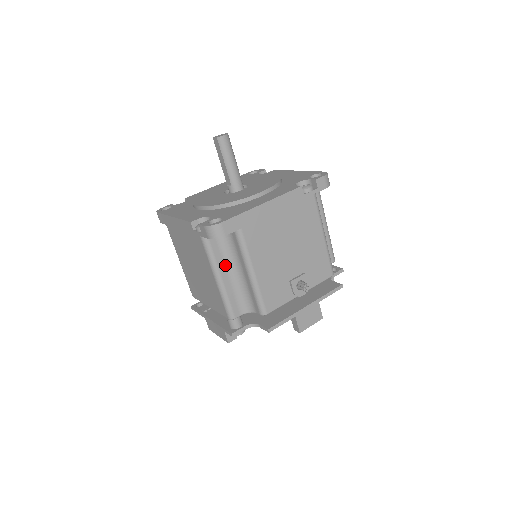
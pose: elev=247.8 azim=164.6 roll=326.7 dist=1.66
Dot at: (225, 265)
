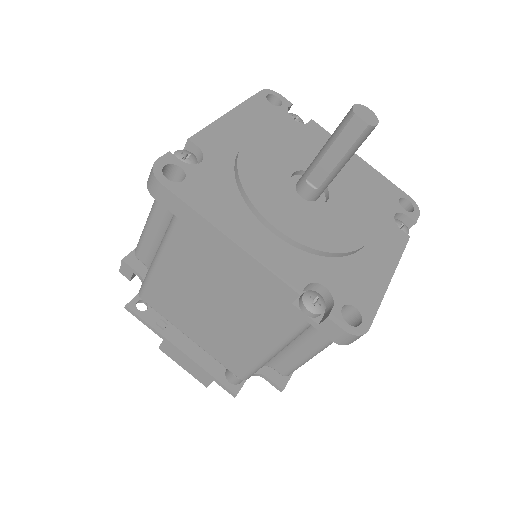
Dot at: occluded
